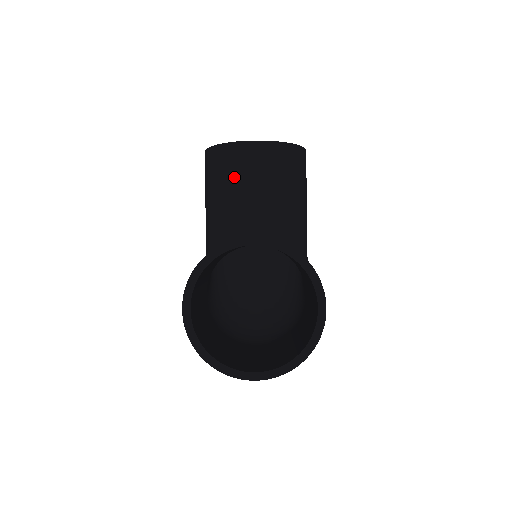
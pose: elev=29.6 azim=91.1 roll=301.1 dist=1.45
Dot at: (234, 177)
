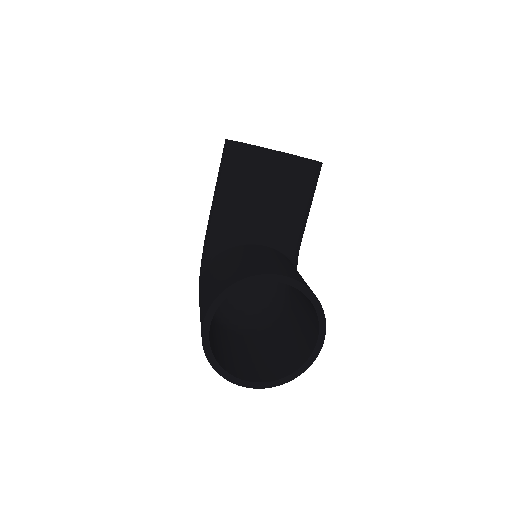
Dot at: (256, 184)
